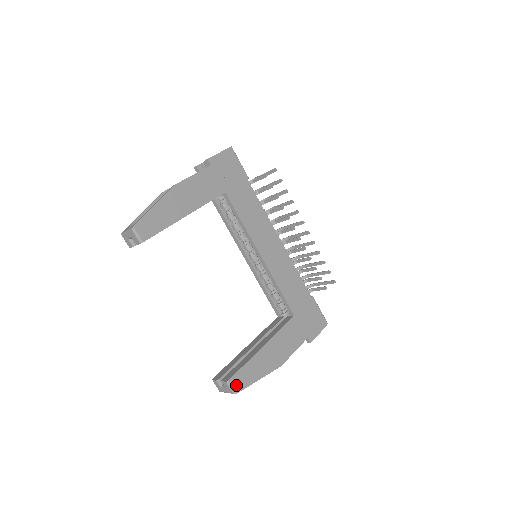
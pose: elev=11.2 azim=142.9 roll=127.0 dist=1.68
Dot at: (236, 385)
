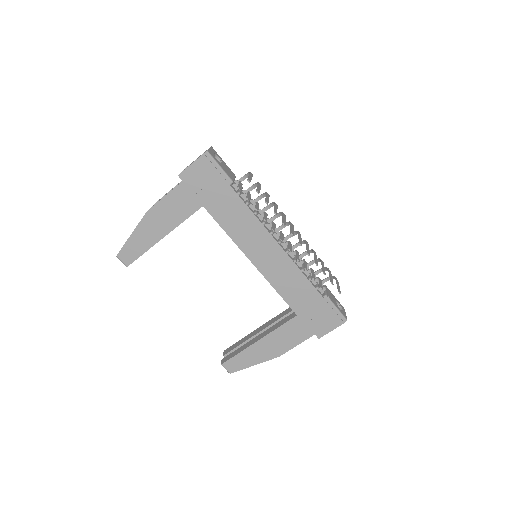
Dot at: (230, 368)
